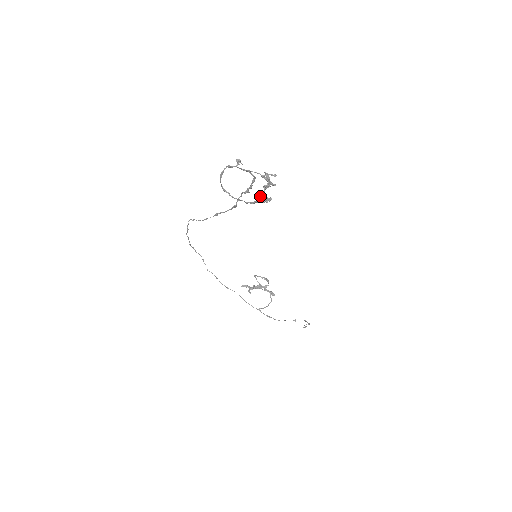
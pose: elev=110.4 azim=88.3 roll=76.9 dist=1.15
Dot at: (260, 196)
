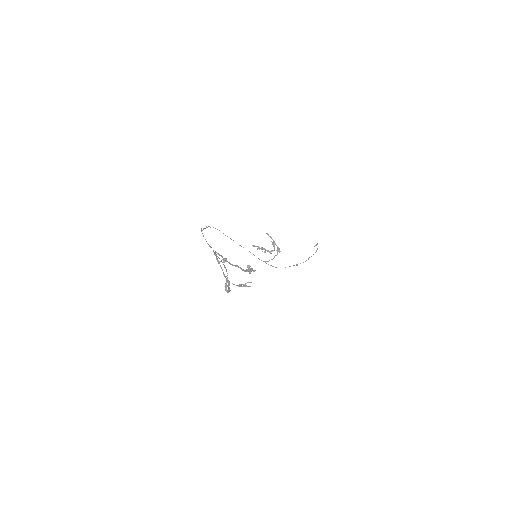
Dot at: occluded
